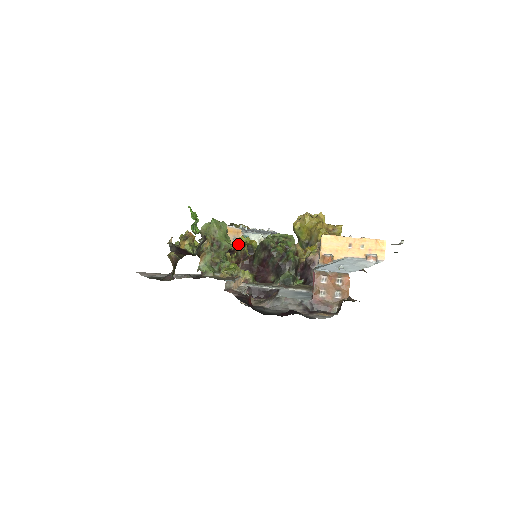
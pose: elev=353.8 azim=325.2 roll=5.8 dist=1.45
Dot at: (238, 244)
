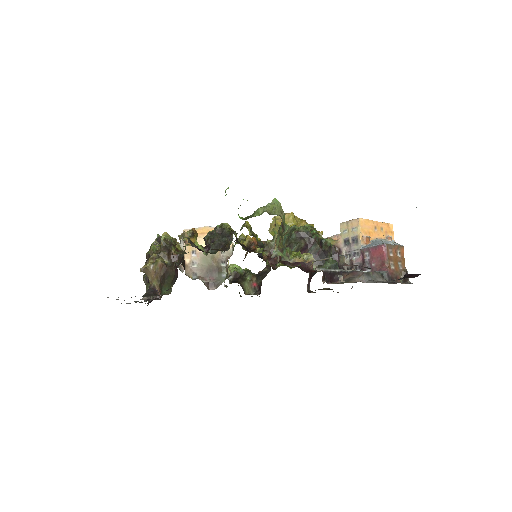
Dot at: (254, 239)
